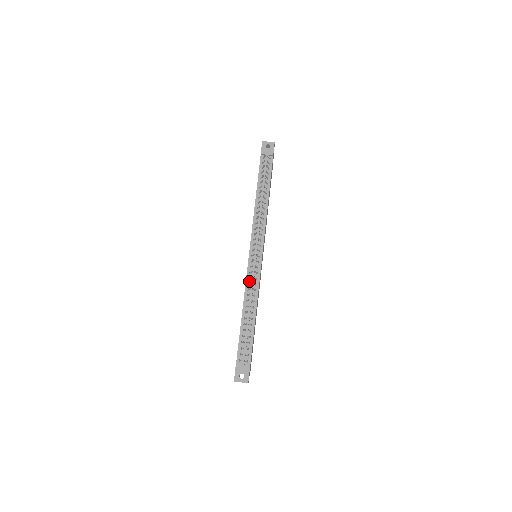
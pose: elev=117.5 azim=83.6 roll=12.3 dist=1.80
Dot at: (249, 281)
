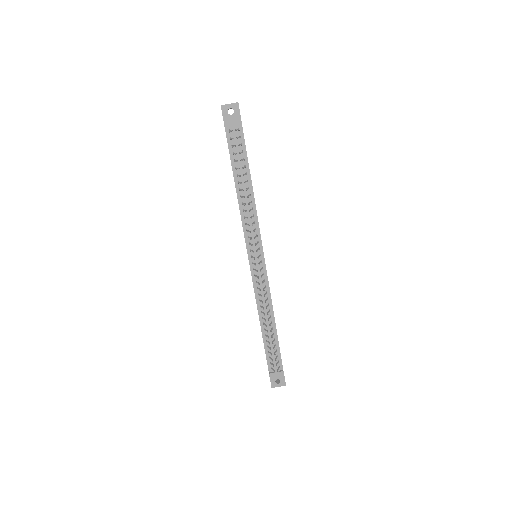
Dot at: (258, 291)
